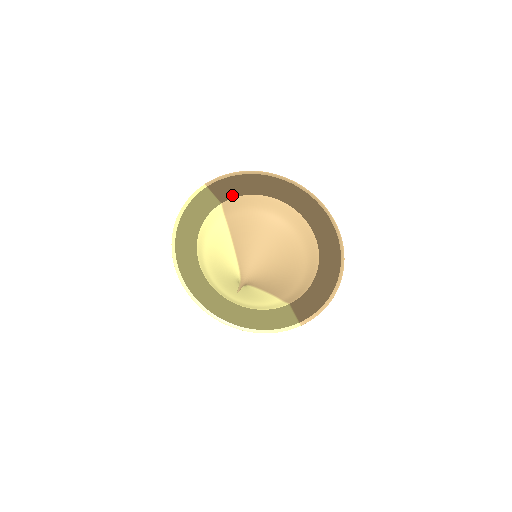
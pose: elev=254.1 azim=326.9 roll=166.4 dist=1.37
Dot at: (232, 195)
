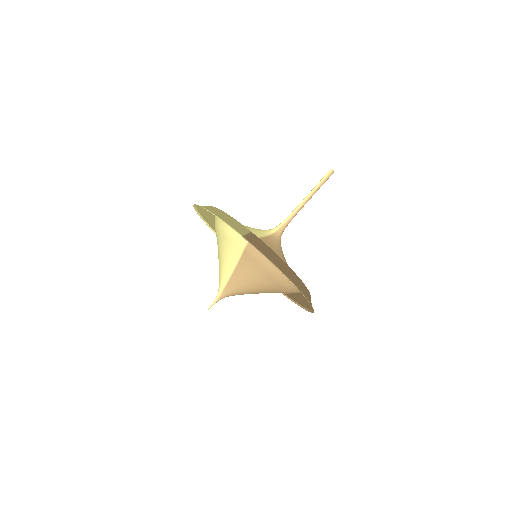
Dot at: occluded
